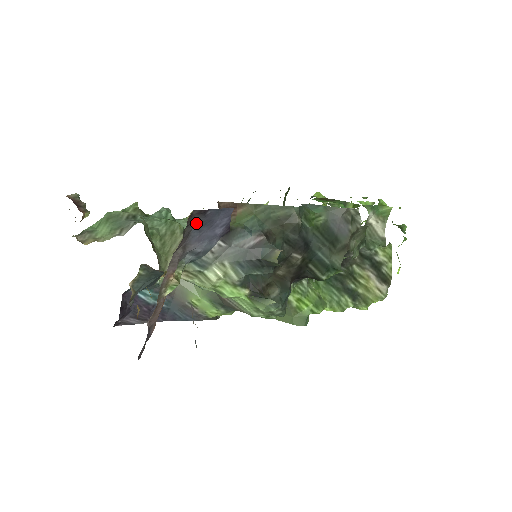
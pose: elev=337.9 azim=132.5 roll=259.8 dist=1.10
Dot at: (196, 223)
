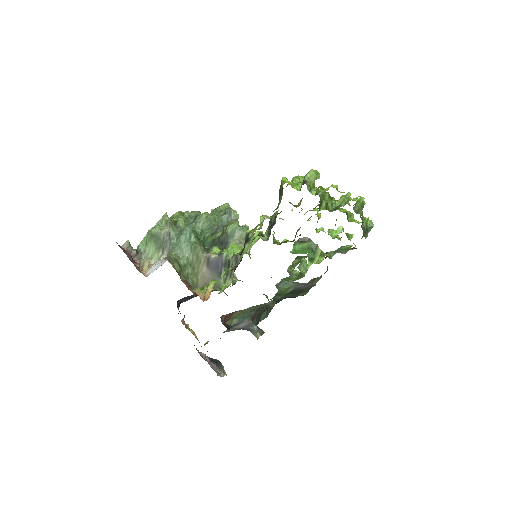
Dot at: occluded
